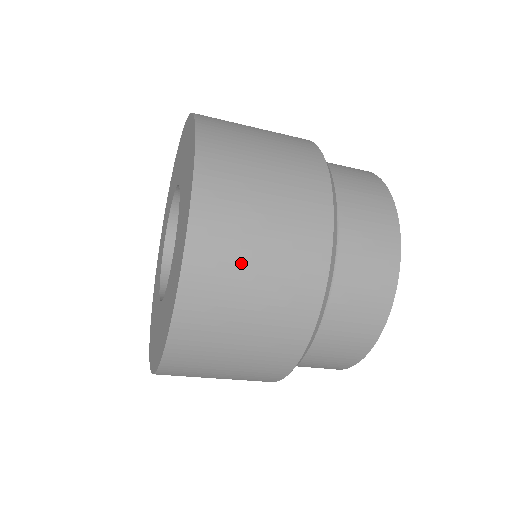
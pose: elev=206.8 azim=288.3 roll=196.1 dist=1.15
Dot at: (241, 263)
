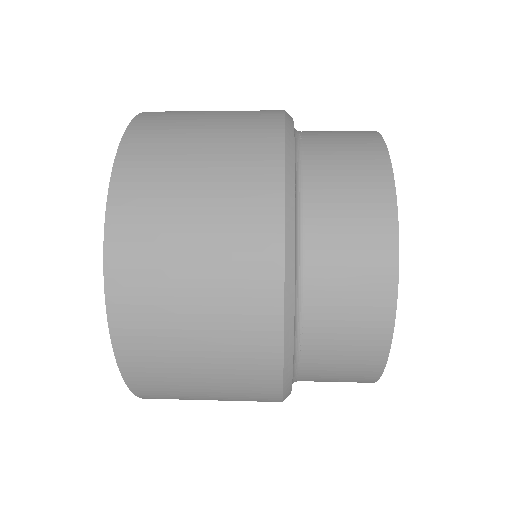
Dot at: occluded
